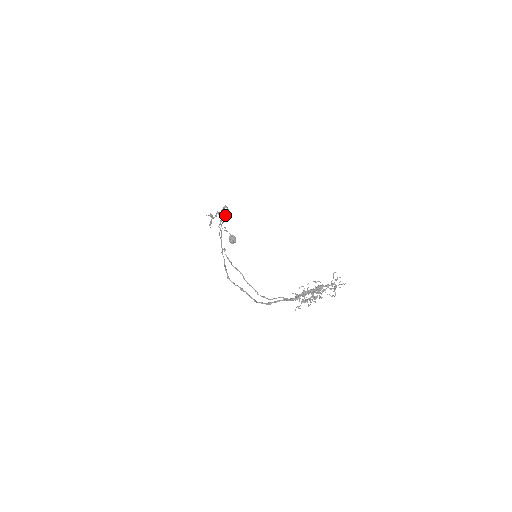
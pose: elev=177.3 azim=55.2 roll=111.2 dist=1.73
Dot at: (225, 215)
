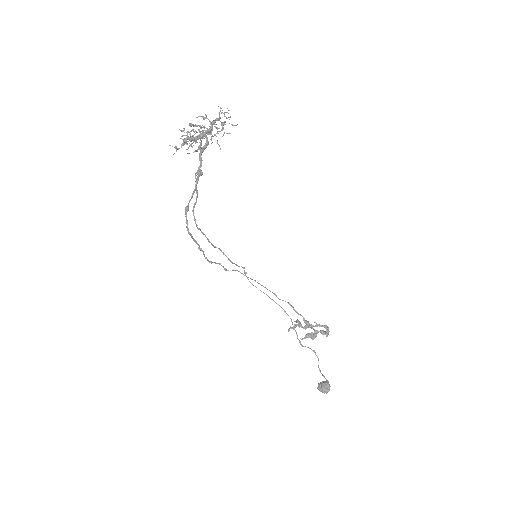
Dot at: (318, 331)
